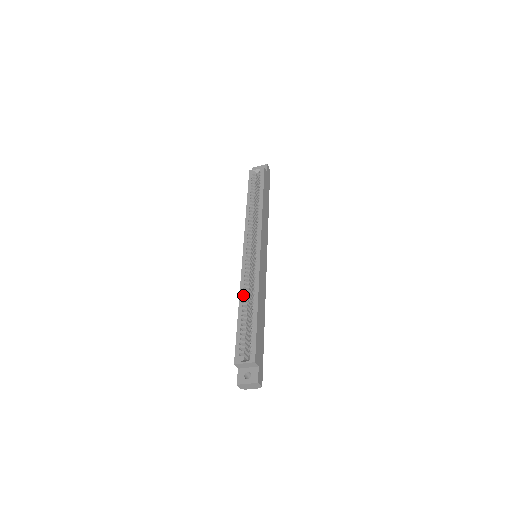
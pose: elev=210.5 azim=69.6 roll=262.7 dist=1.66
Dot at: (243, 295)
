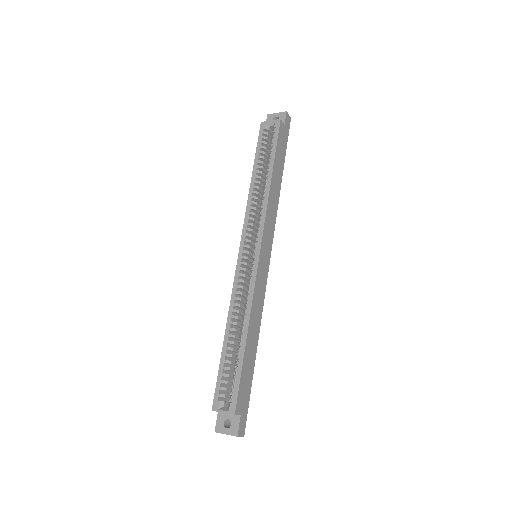
Dot at: (232, 317)
